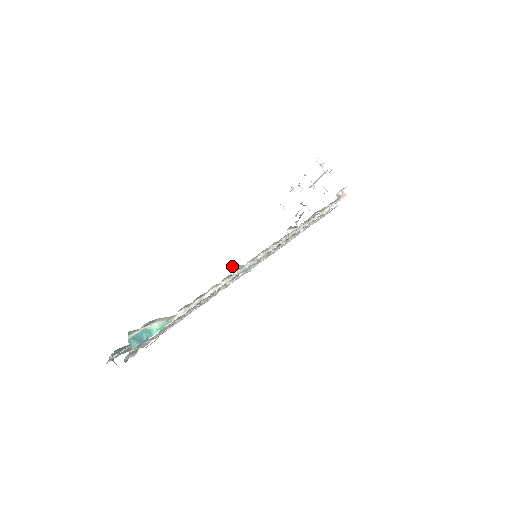
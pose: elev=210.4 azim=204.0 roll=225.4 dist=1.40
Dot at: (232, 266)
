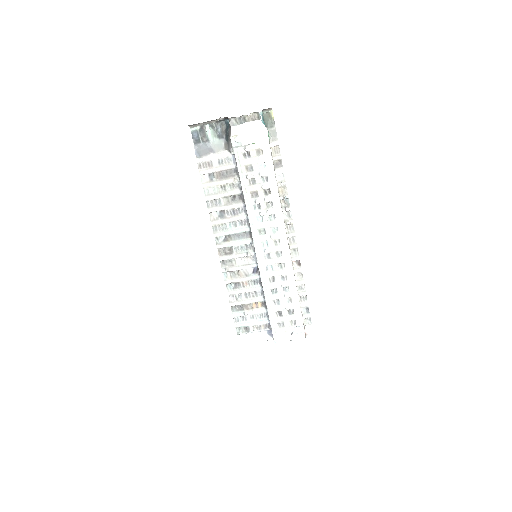
Dot at: (287, 197)
